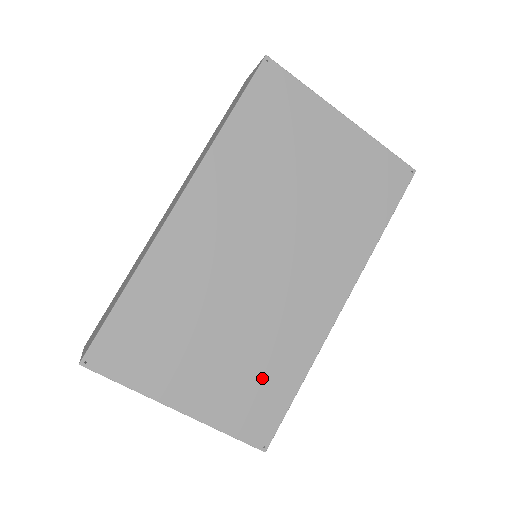
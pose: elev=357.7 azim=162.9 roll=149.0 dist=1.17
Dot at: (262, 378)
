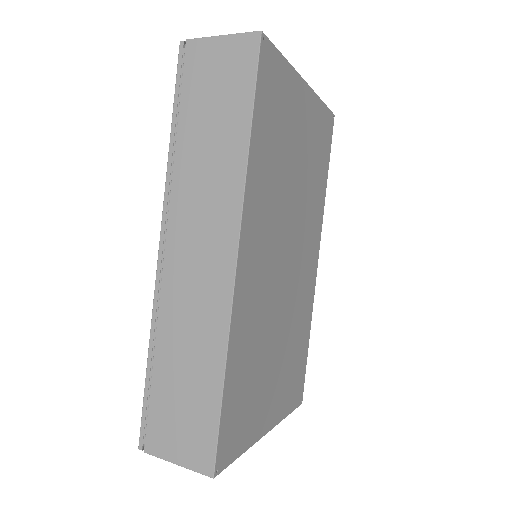
Dot at: (296, 357)
